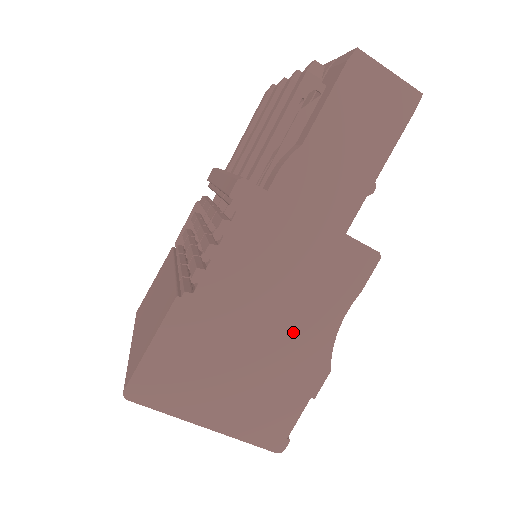
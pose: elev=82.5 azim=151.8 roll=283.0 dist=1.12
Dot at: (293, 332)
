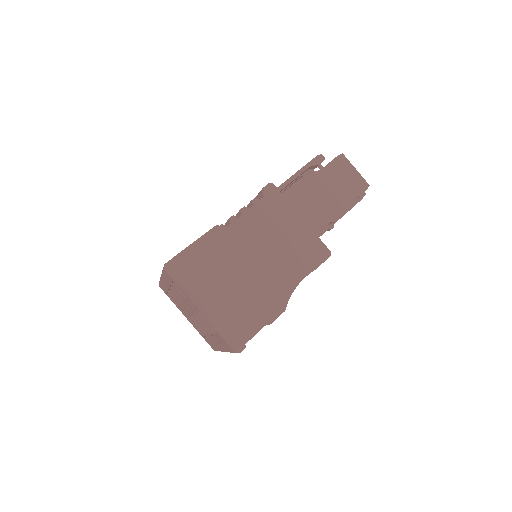
Dot at: (271, 275)
